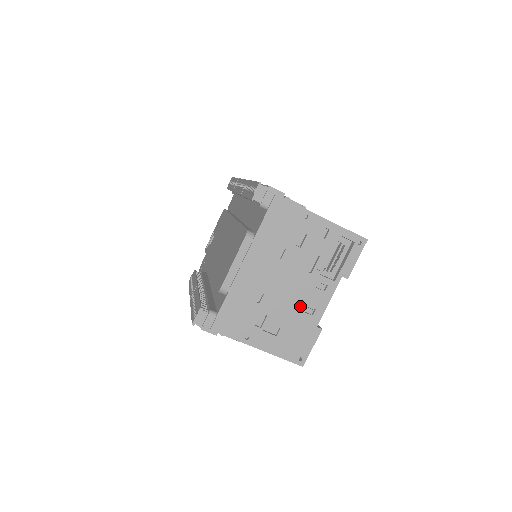
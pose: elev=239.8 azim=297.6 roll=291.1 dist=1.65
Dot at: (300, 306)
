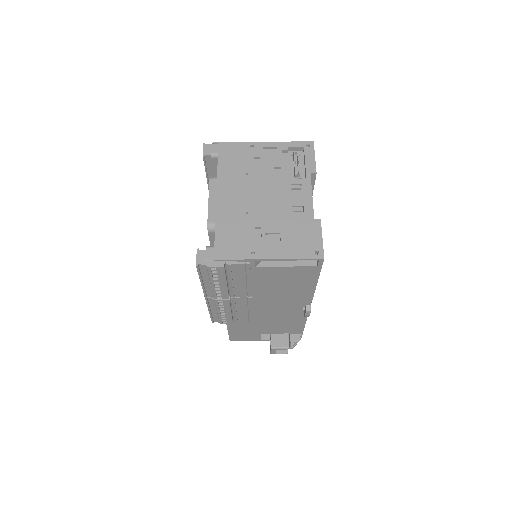
Dot at: (287, 209)
